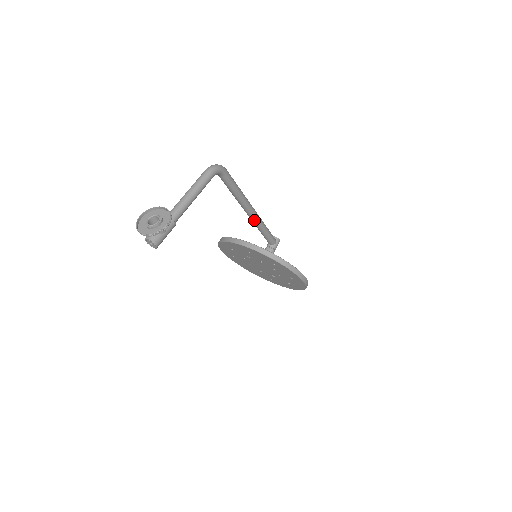
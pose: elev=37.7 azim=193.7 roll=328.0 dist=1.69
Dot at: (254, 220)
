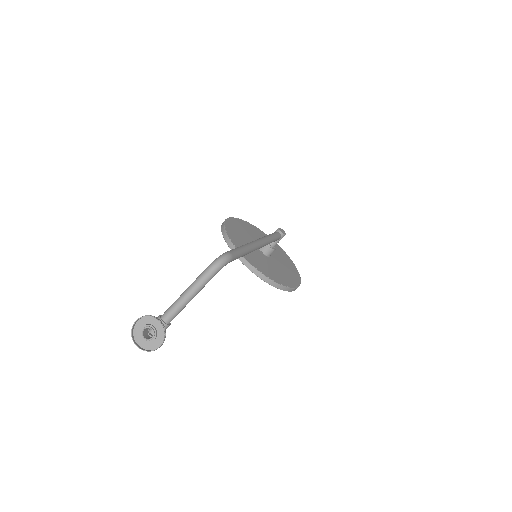
Dot at: occluded
